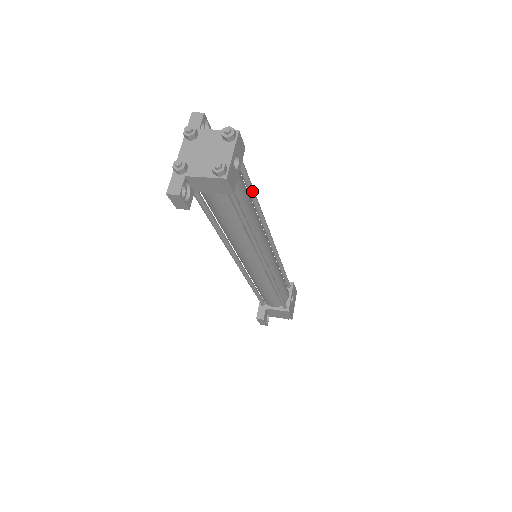
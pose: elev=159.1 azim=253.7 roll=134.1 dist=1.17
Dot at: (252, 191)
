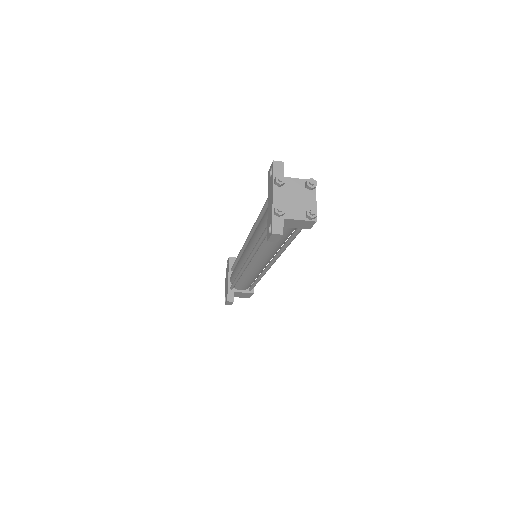
Dot at: occluded
